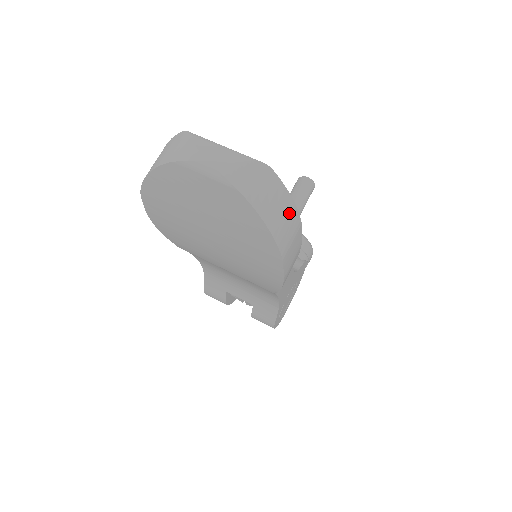
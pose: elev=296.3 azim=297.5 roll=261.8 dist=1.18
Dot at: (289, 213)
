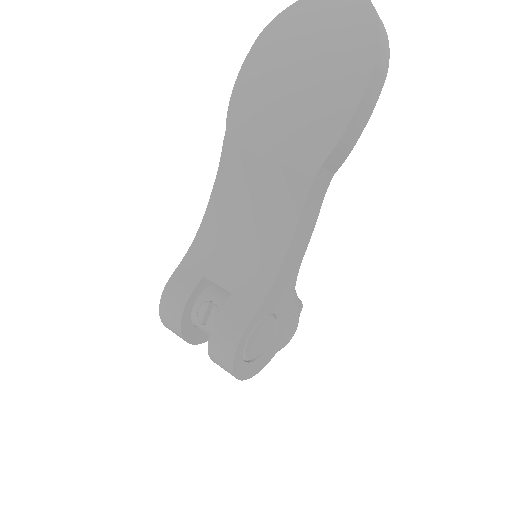
Dot at: (387, 49)
